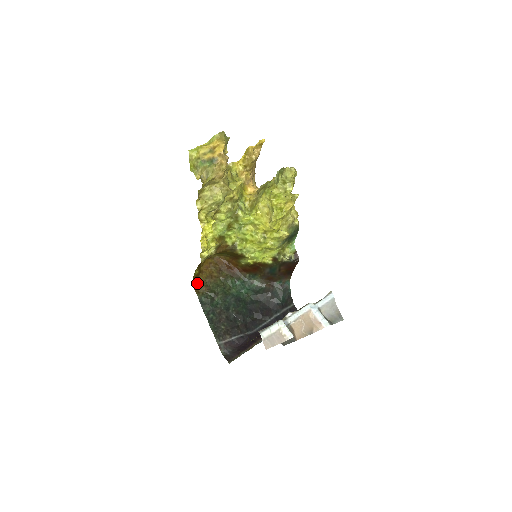
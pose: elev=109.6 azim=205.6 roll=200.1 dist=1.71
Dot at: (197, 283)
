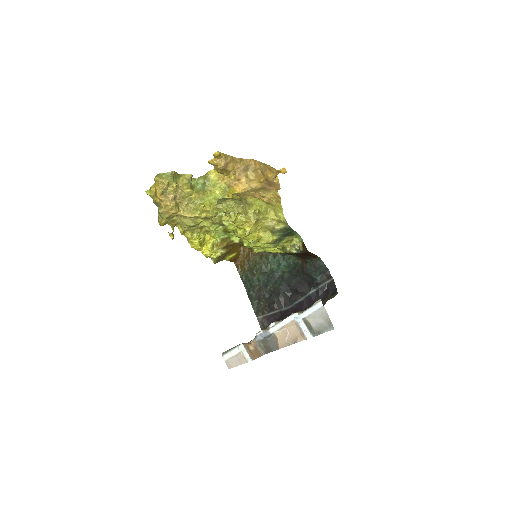
Dot at: (238, 262)
